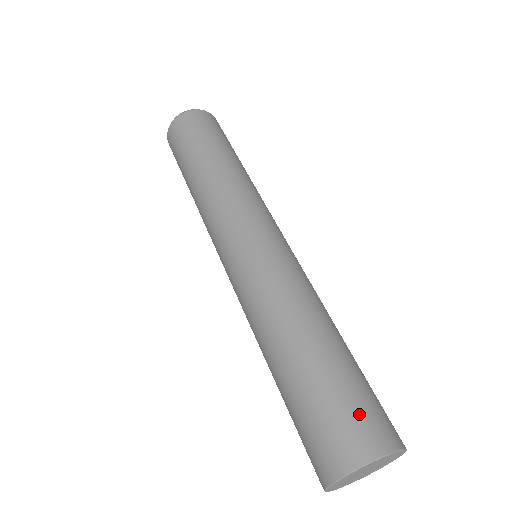
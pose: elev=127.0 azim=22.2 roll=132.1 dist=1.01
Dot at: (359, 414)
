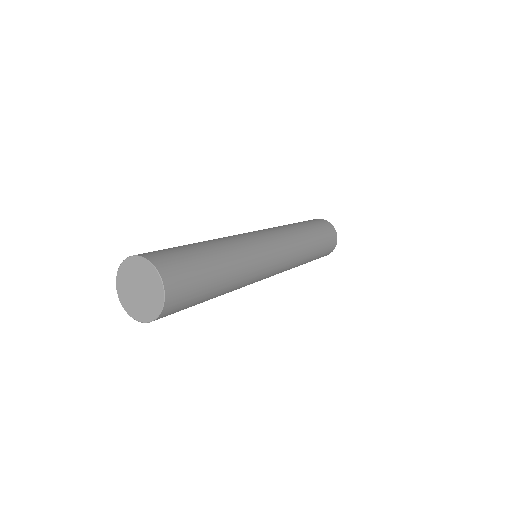
Dot at: (159, 251)
